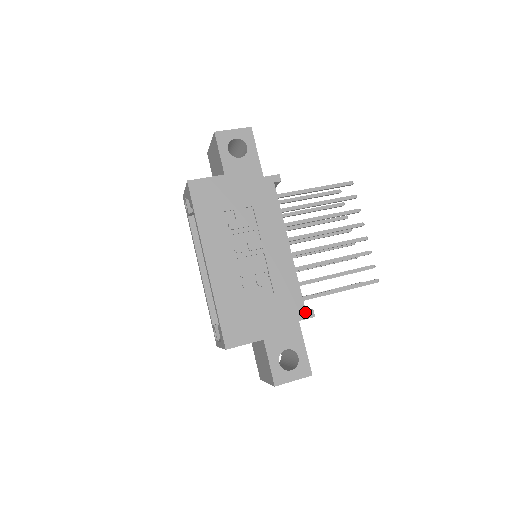
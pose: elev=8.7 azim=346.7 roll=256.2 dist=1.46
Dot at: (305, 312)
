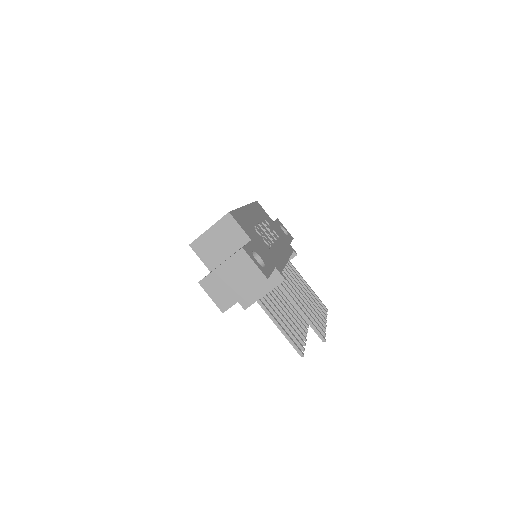
Dot at: (281, 272)
